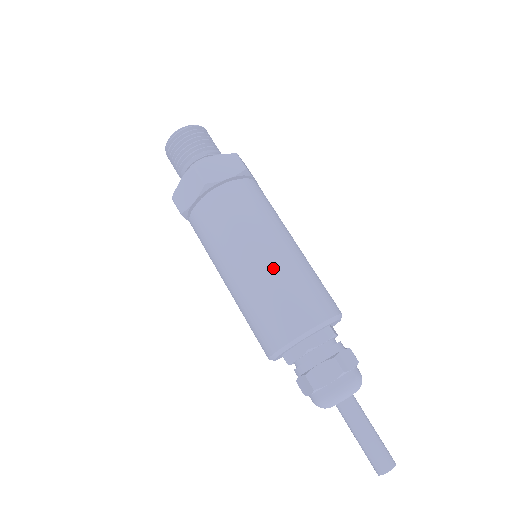
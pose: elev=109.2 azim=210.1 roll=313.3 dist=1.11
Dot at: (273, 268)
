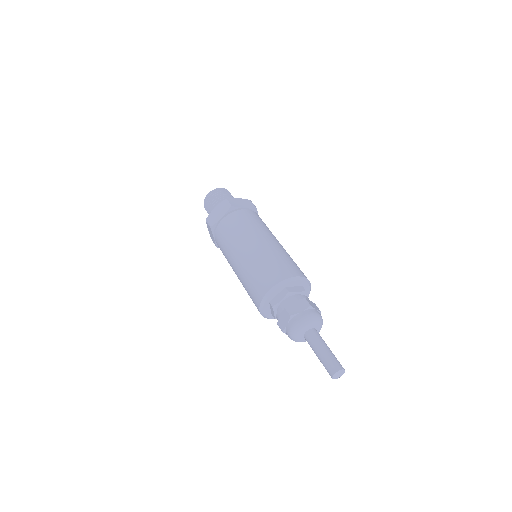
Dot at: (269, 248)
